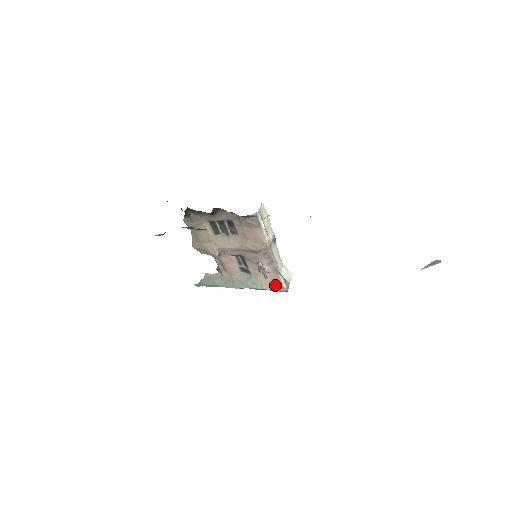
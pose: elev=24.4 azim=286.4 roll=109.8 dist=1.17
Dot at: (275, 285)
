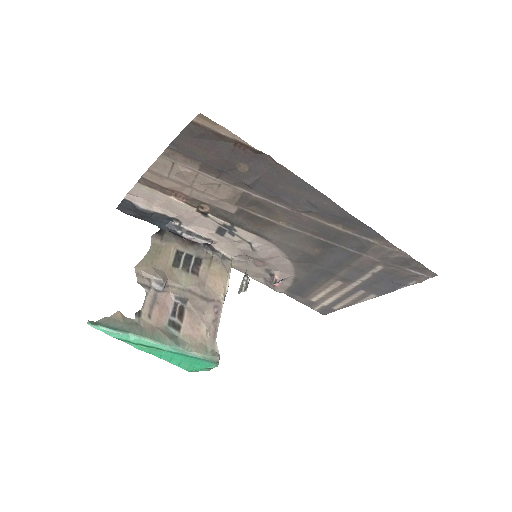
Dot at: (207, 352)
